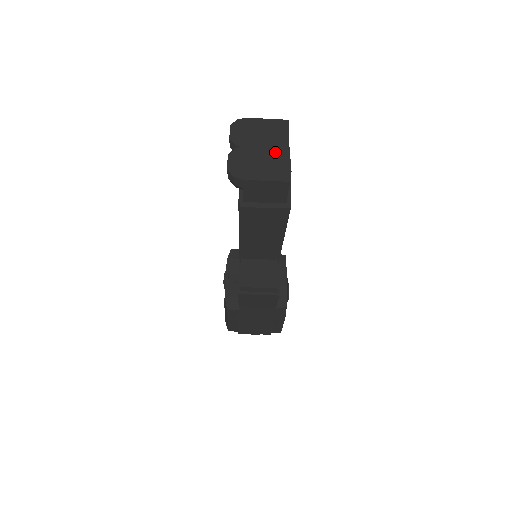
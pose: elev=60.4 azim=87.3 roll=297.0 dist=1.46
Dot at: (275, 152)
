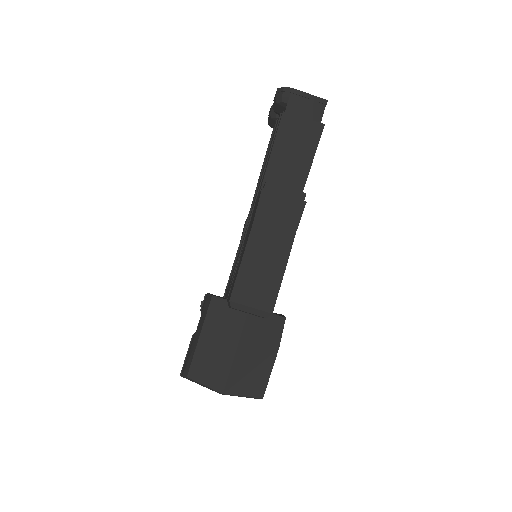
Dot at: occluded
